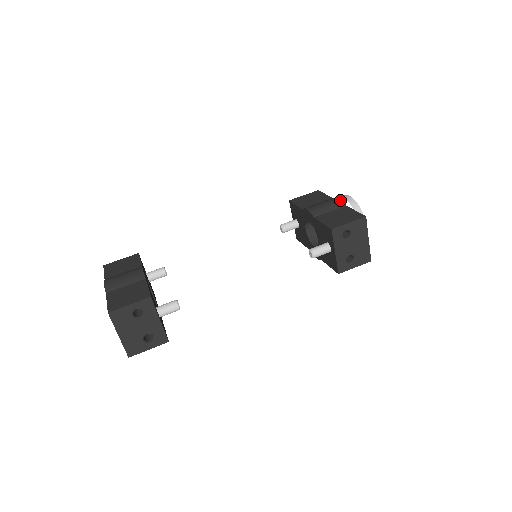
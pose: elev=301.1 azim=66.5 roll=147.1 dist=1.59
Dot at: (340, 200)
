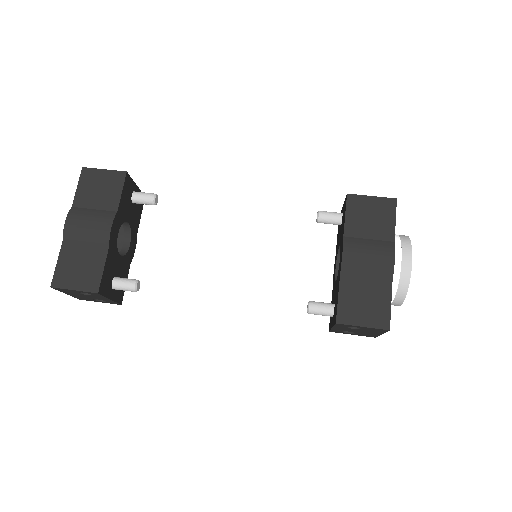
Dot at: (392, 265)
